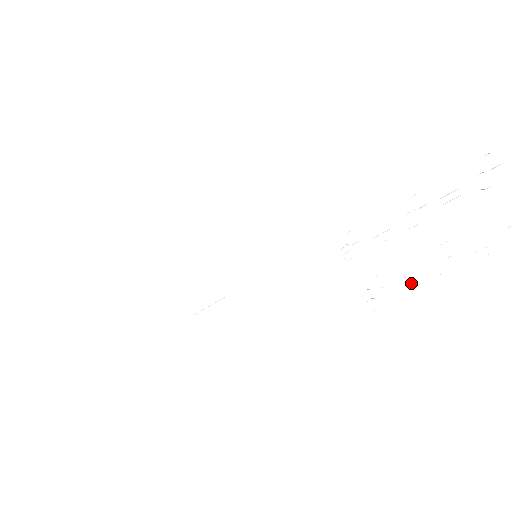
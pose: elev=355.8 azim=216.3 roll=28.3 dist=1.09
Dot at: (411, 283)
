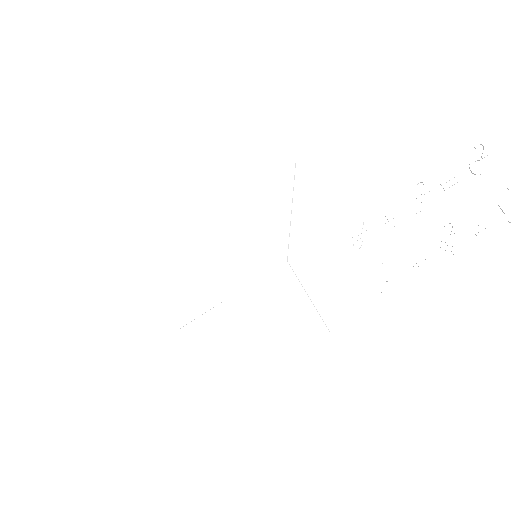
Dot at: (422, 262)
